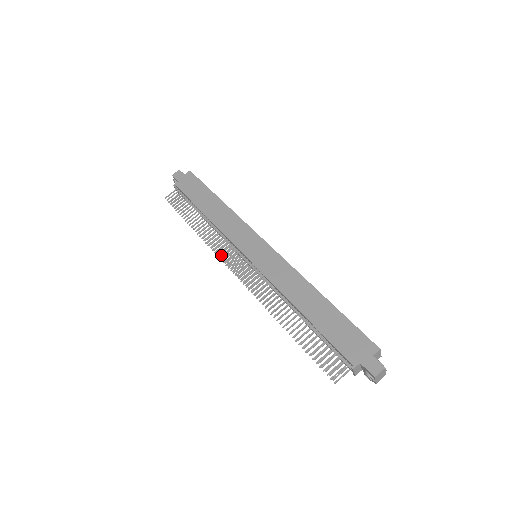
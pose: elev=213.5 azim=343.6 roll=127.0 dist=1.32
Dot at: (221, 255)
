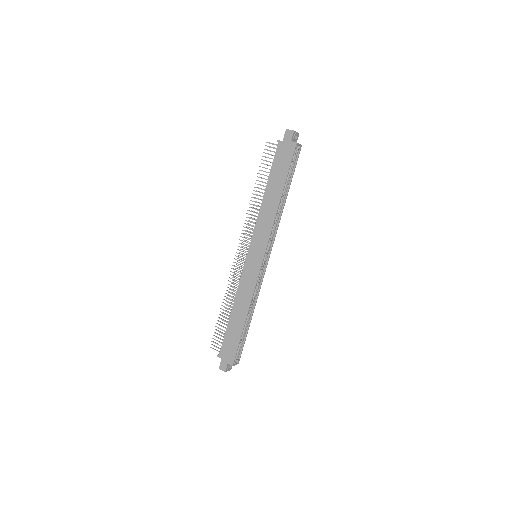
Dot at: (248, 227)
